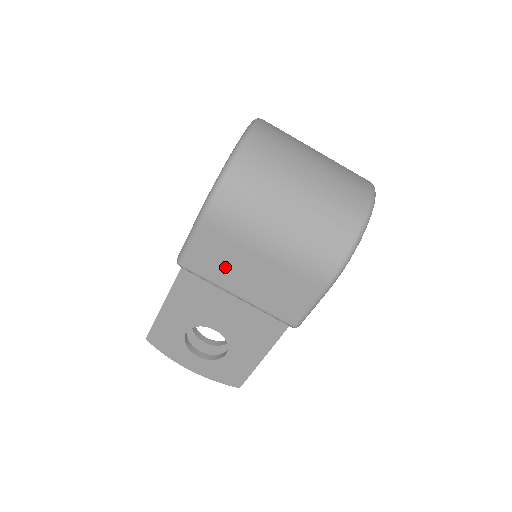
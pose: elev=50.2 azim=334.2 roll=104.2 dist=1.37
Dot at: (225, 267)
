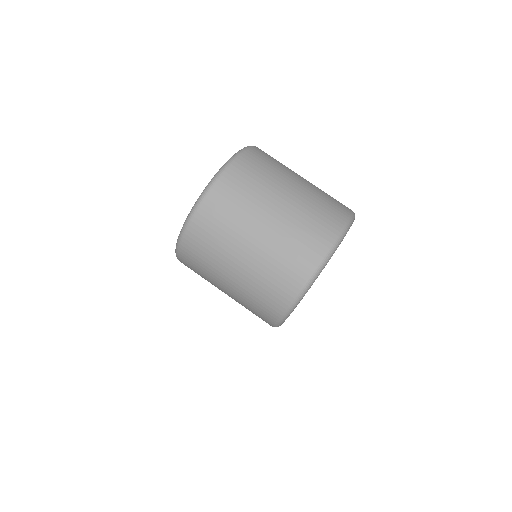
Dot at: occluded
